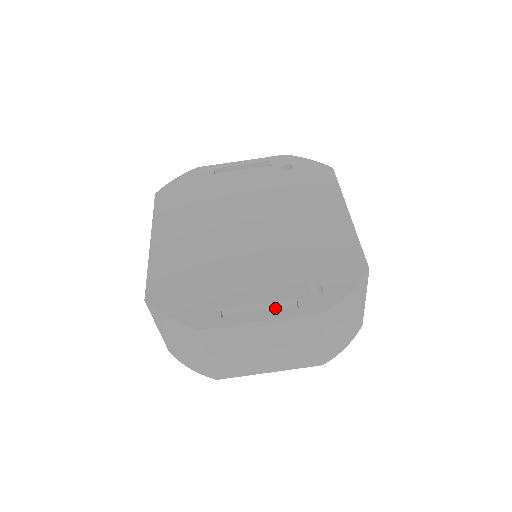
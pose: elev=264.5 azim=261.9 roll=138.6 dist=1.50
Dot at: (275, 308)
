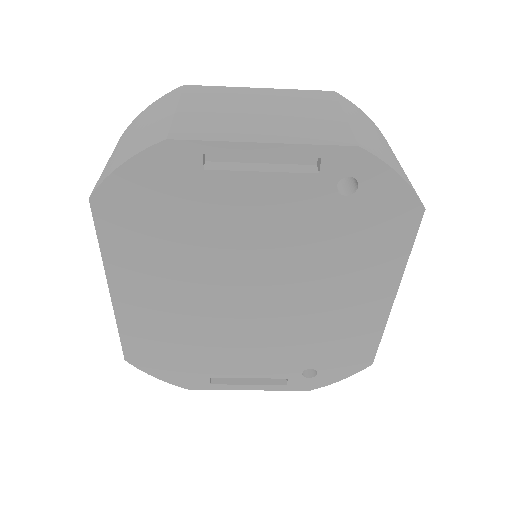
Dot at: occluded
